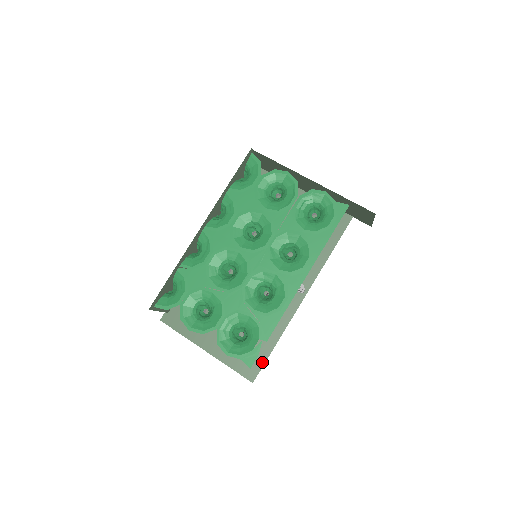
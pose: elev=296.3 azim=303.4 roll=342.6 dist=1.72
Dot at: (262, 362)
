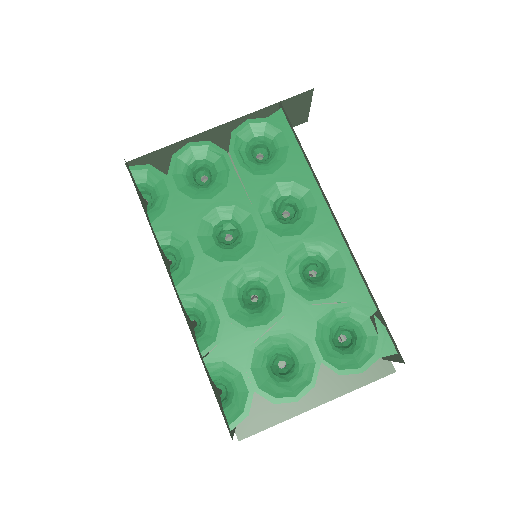
Dot at: occluded
